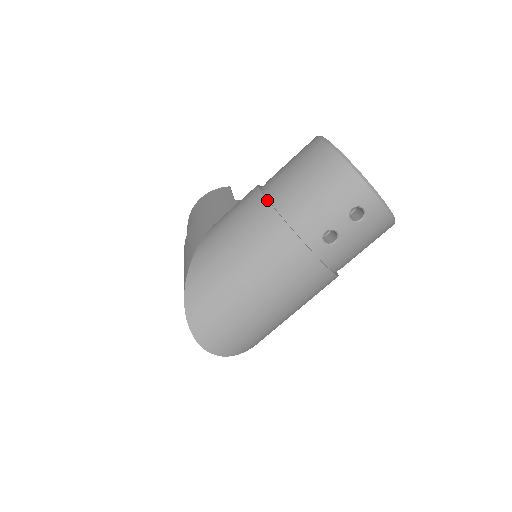
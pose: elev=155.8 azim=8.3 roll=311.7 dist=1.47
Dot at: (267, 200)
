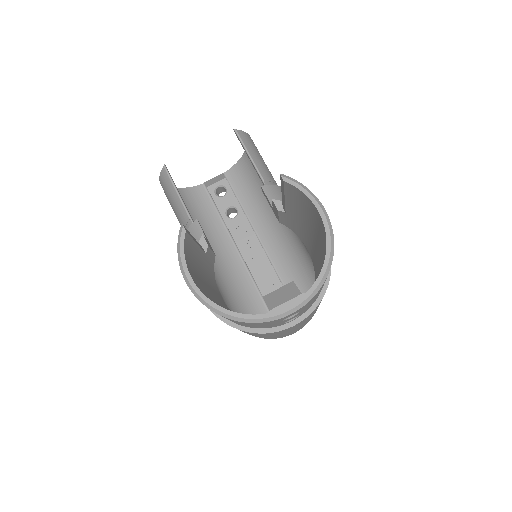
Dot at: occluded
